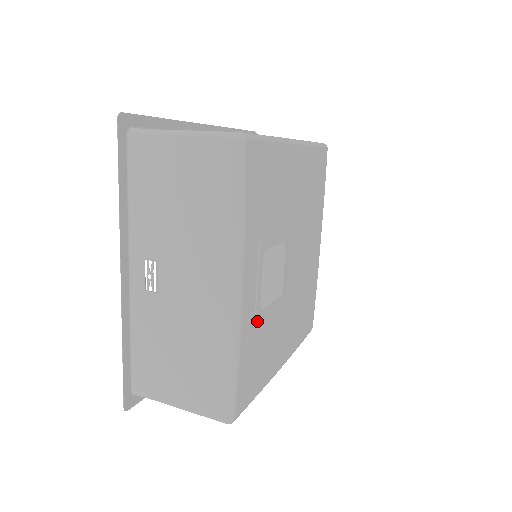
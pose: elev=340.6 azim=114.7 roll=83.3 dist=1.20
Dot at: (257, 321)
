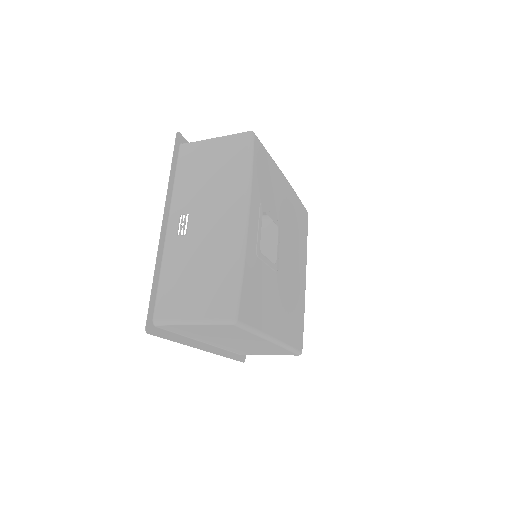
Dot at: (257, 257)
